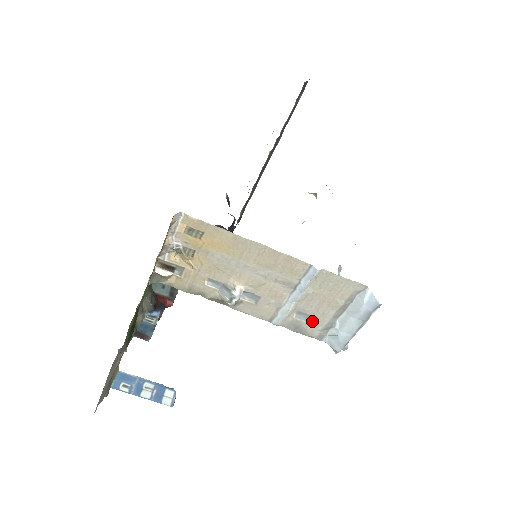
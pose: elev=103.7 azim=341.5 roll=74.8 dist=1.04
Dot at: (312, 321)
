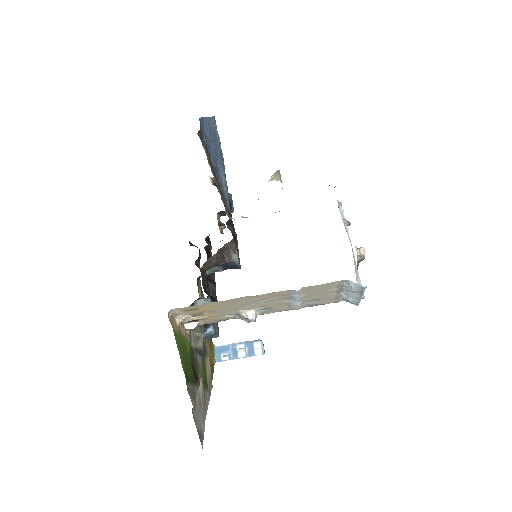
Dot at: (322, 300)
